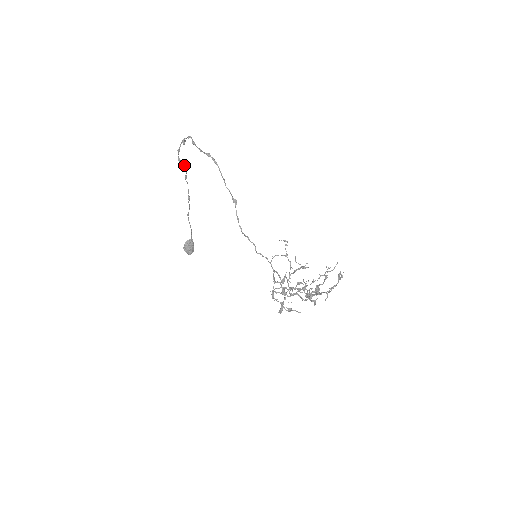
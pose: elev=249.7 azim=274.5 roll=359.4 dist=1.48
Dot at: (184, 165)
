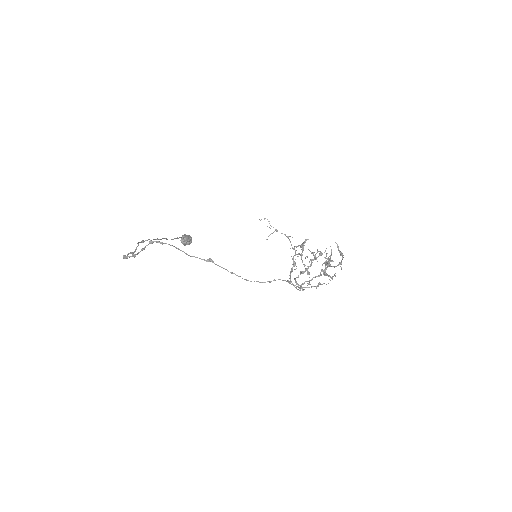
Dot at: (136, 248)
